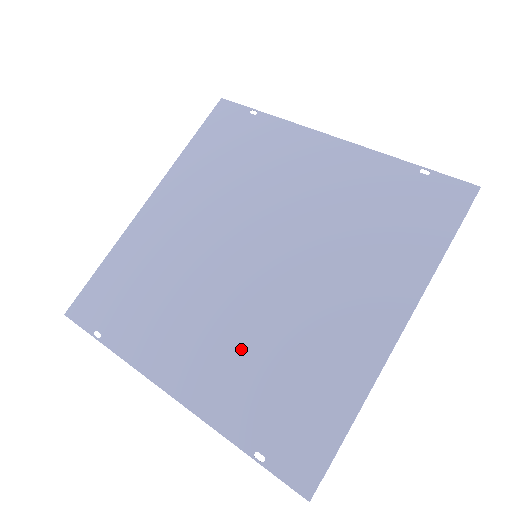
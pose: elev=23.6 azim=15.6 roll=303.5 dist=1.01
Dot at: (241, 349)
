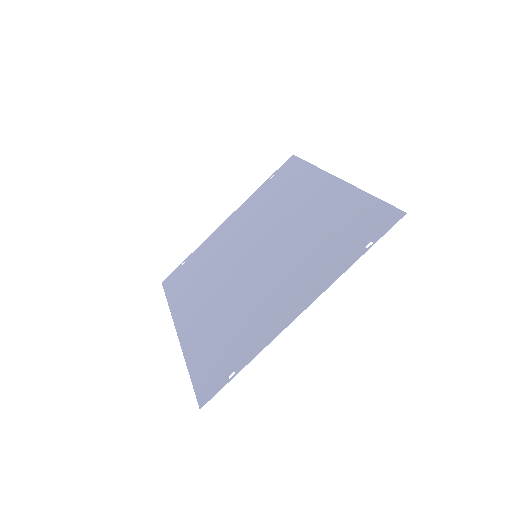
Dot at: (301, 261)
